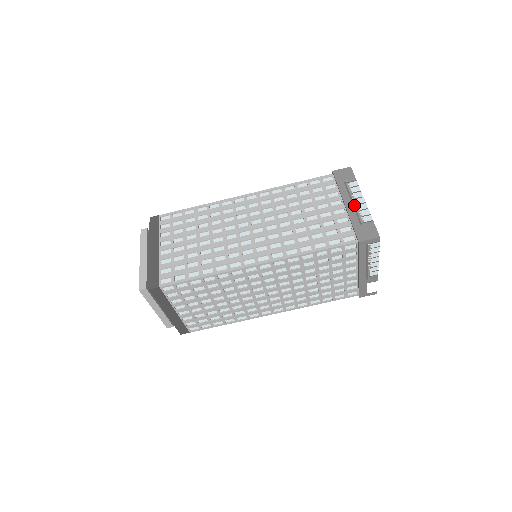
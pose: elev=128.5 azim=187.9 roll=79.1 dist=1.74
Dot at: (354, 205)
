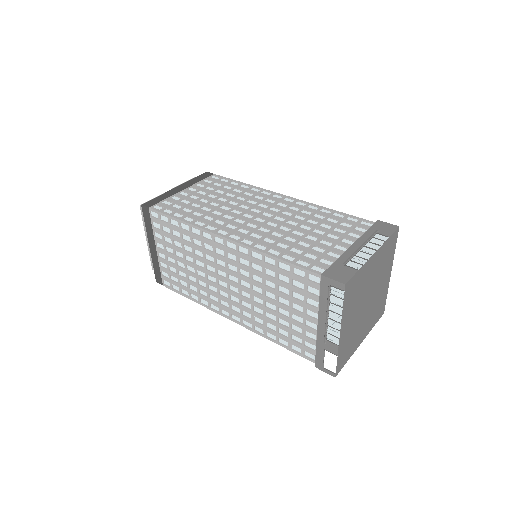
Dot at: (357, 249)
